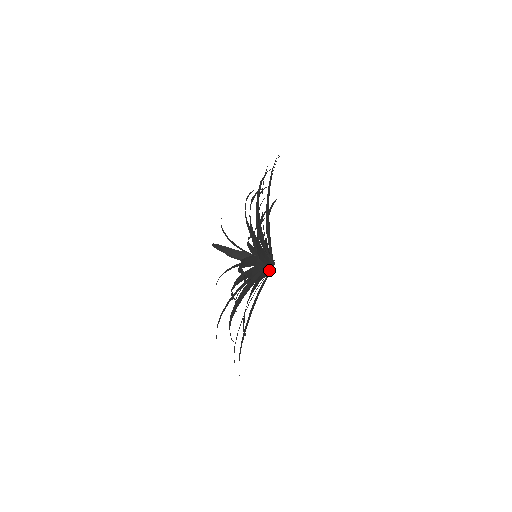
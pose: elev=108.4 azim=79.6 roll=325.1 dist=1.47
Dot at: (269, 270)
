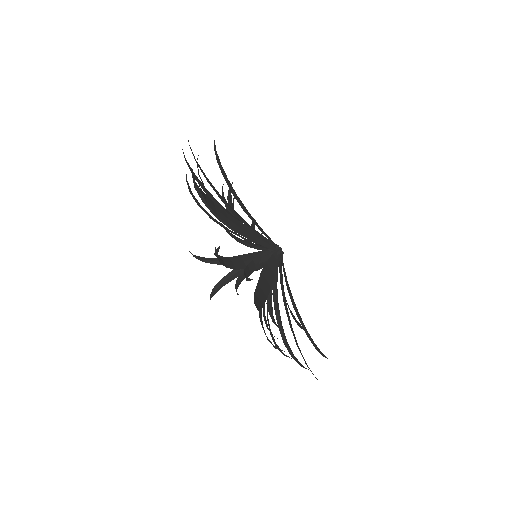
Dot at: (281, 261)
